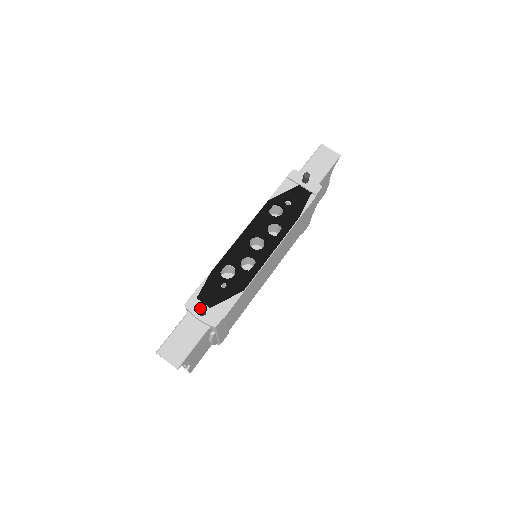
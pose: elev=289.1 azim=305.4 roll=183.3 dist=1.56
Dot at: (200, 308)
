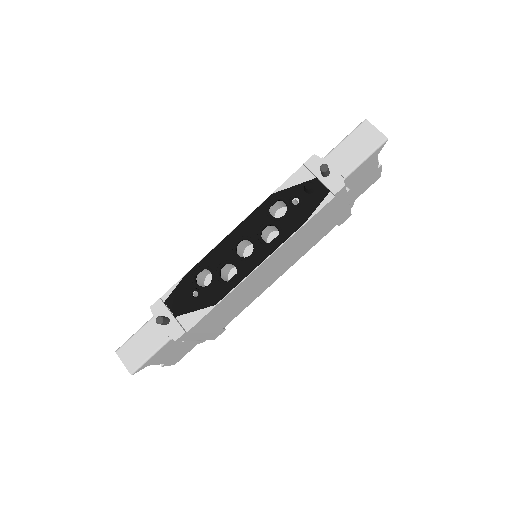
Dot at: (158, 318)
